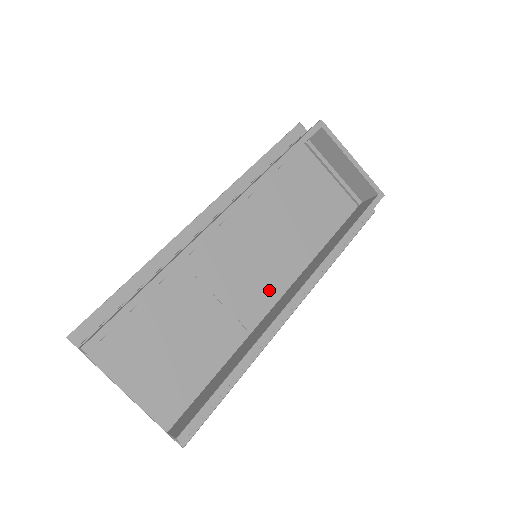
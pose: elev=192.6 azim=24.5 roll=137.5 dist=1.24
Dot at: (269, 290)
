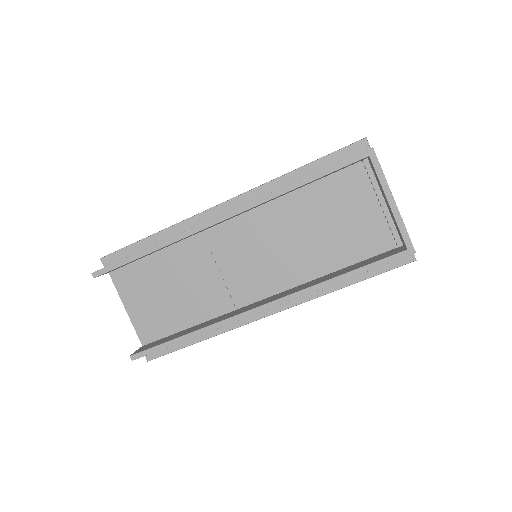
Dot at: (257, 288)
